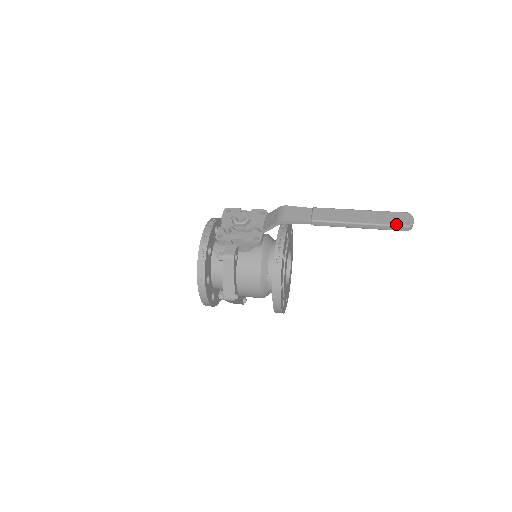
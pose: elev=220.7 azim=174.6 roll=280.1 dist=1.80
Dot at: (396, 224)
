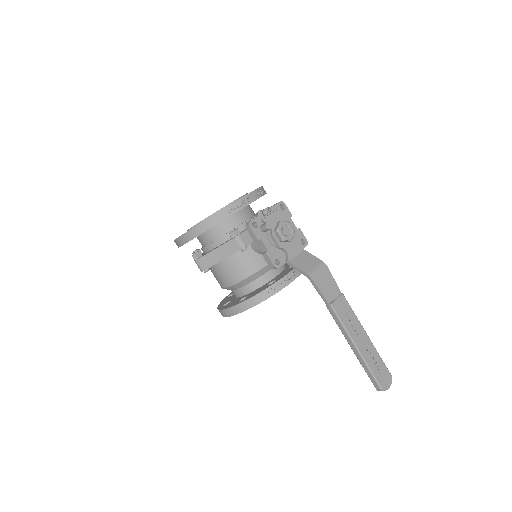
Dot at: (377, 378)
